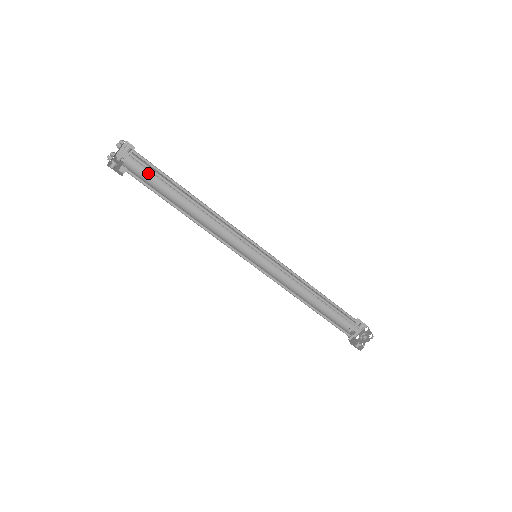
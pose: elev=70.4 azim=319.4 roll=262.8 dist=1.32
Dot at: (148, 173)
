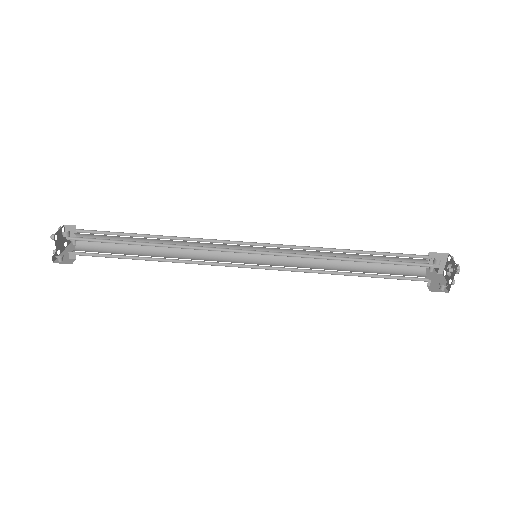
Dot at: occluded
